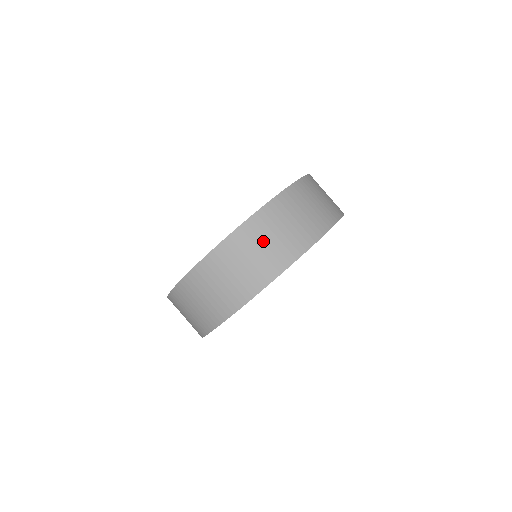
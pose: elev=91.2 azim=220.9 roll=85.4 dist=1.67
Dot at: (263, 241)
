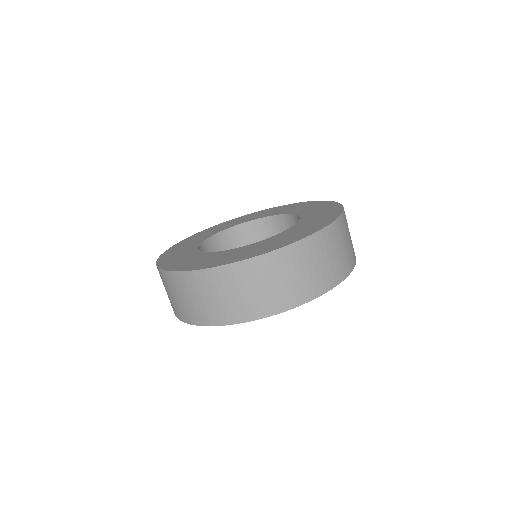
Dot at: (346, 239)
